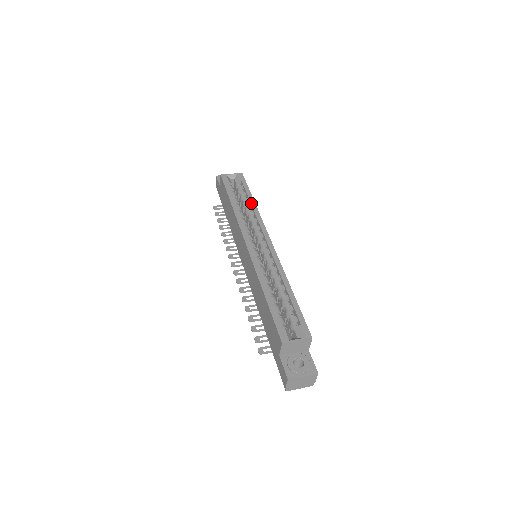
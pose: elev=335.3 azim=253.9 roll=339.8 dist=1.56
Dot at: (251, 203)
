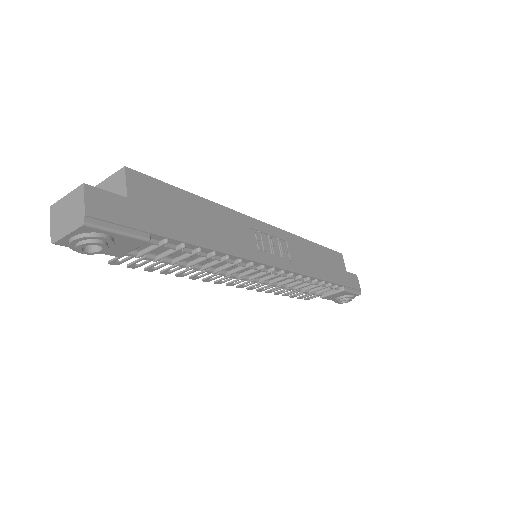
Dot at: occluded
